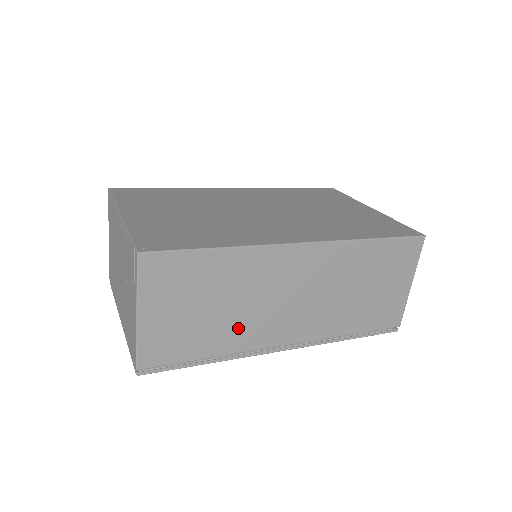
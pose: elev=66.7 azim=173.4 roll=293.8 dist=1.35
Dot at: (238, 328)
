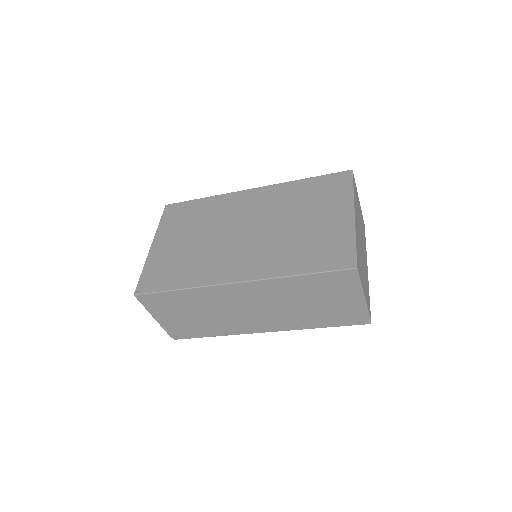
Dot at: (220, 322)
